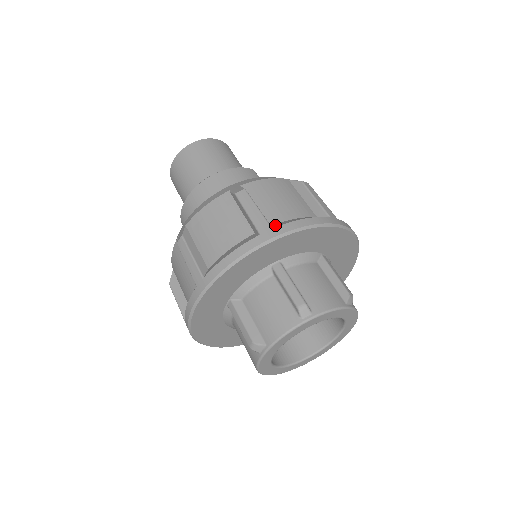
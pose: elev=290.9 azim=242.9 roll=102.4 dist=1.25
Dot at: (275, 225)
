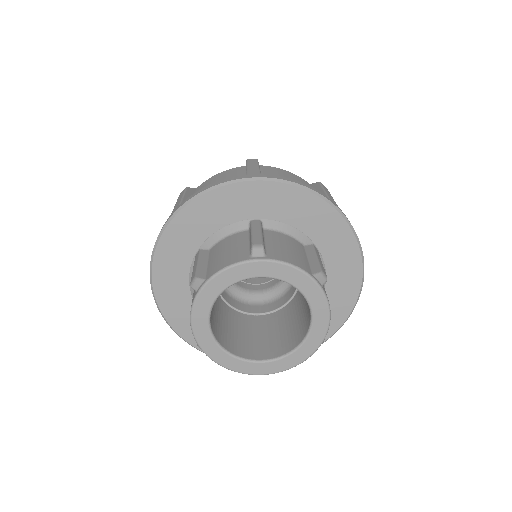
Dot at: occluded
